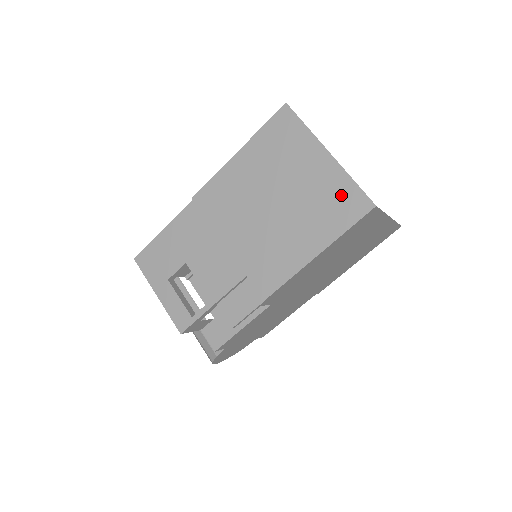
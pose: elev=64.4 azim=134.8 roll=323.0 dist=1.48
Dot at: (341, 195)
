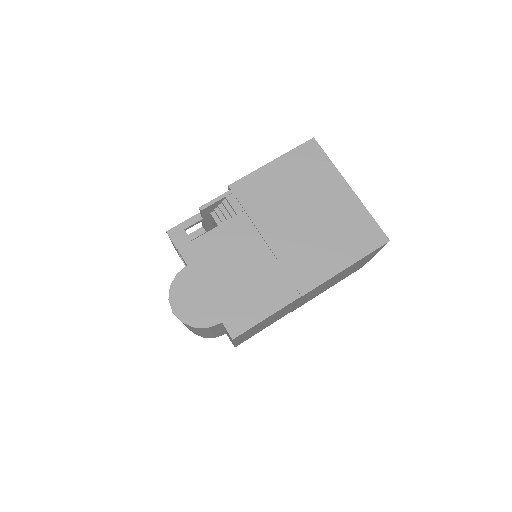
Dot at: occluded
